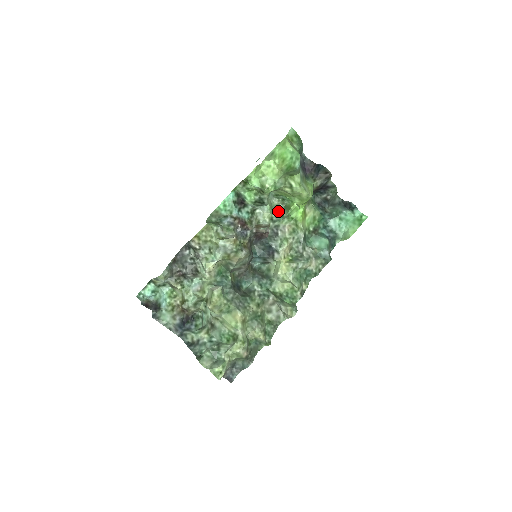
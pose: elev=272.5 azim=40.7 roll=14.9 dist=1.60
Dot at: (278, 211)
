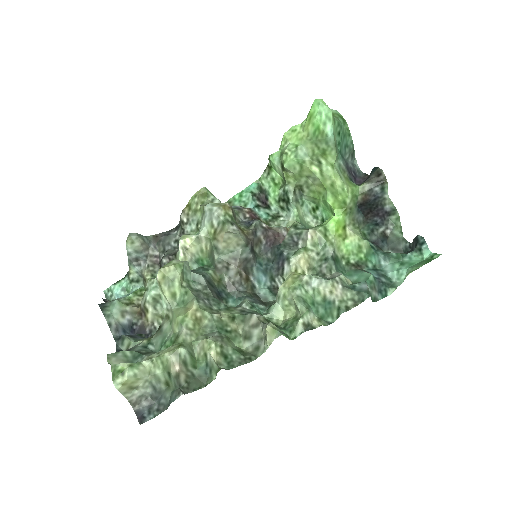
Dot at: occluded
